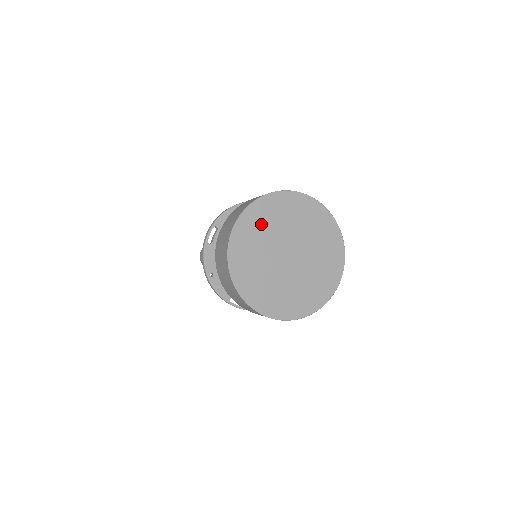
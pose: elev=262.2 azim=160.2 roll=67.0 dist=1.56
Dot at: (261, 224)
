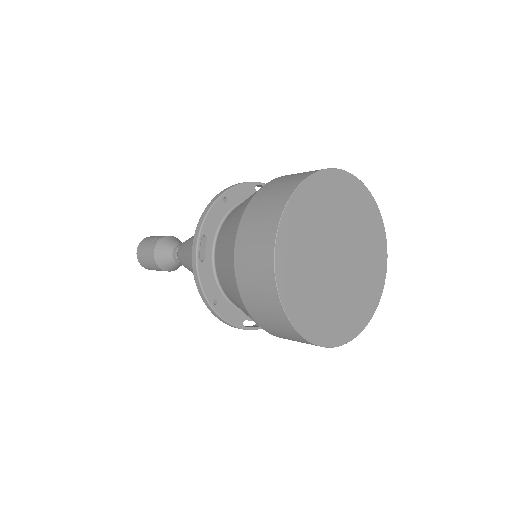
Dot at: (303, 229)
